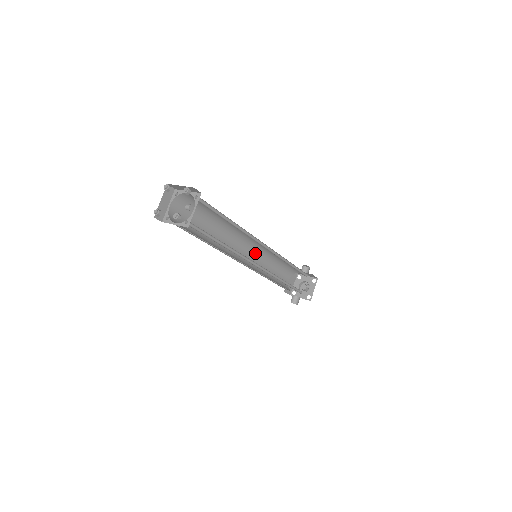
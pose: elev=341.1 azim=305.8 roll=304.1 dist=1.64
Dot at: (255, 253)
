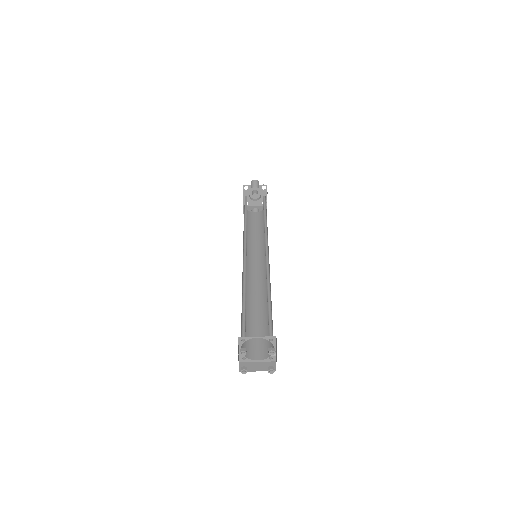
Dot at: occluded
